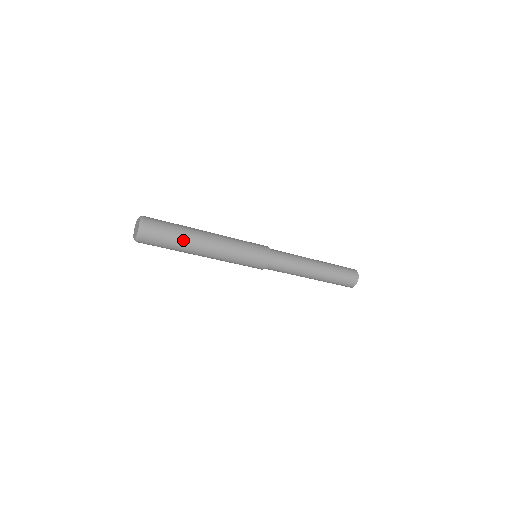
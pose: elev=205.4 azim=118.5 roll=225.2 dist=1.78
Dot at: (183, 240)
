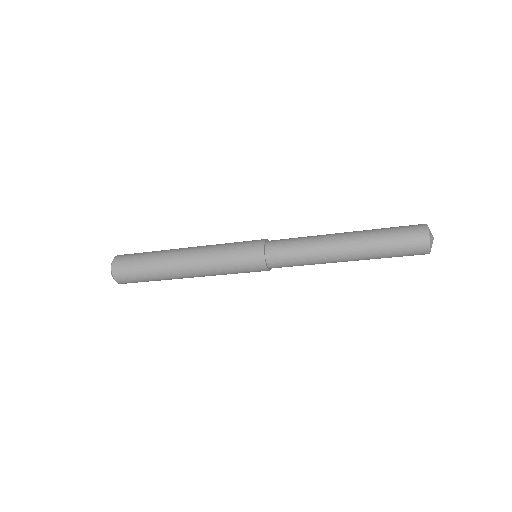
Dot at: (154, 263)
